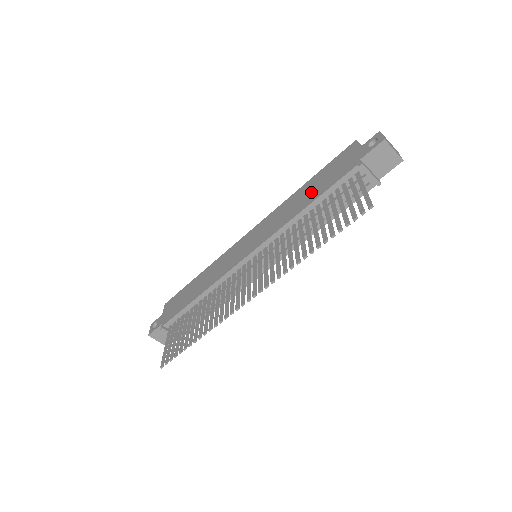
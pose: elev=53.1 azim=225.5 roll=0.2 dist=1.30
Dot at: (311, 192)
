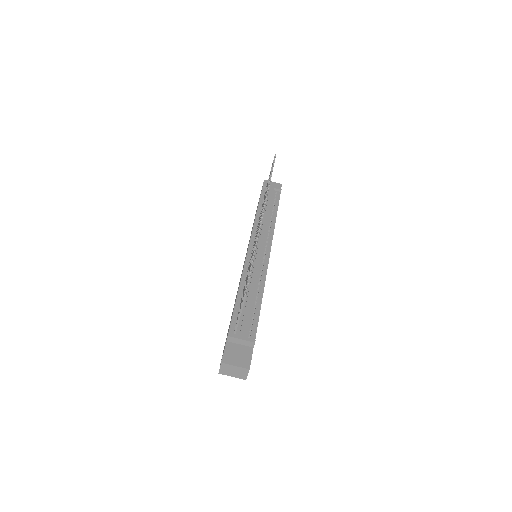
Dot at: occluded
